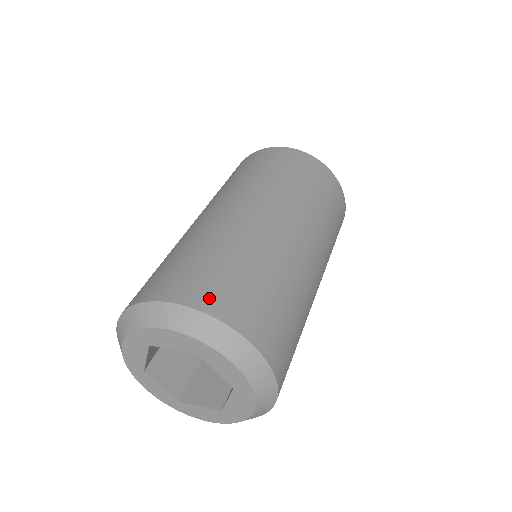
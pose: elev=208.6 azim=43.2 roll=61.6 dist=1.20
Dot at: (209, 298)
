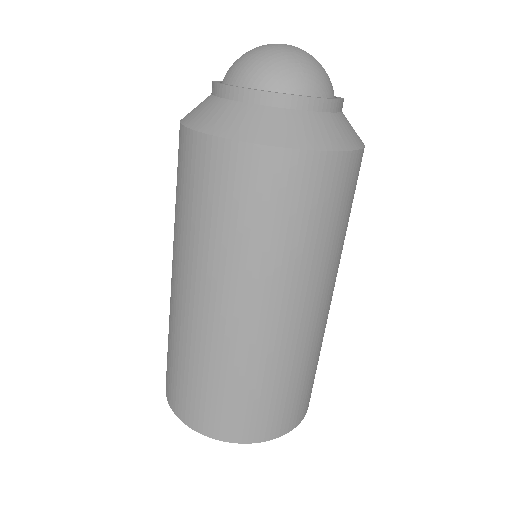
Dot at: (215, 427)
